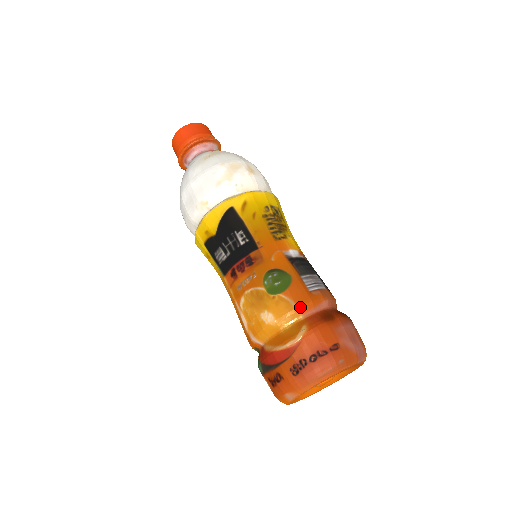
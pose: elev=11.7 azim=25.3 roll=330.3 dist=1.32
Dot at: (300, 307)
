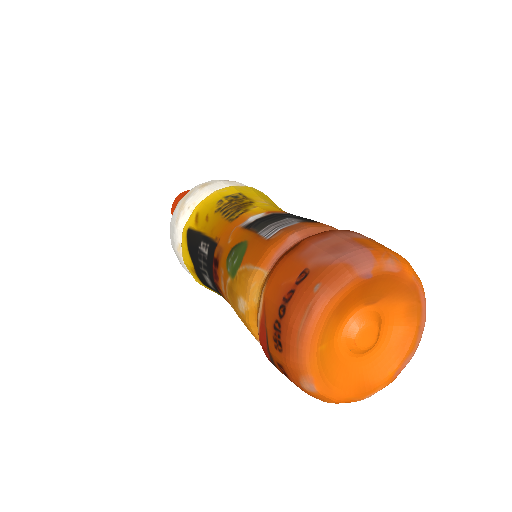
Dot at: (257, 265)
